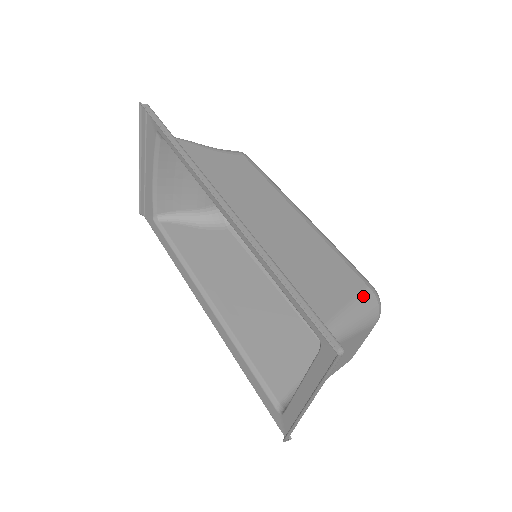
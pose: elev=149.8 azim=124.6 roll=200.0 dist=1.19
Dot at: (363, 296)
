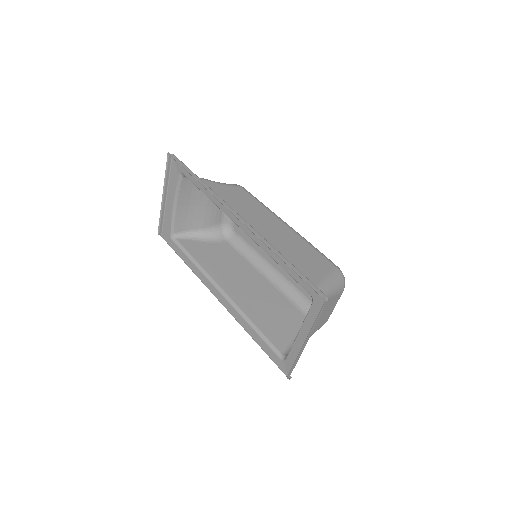
Dot at: (334, 273)
